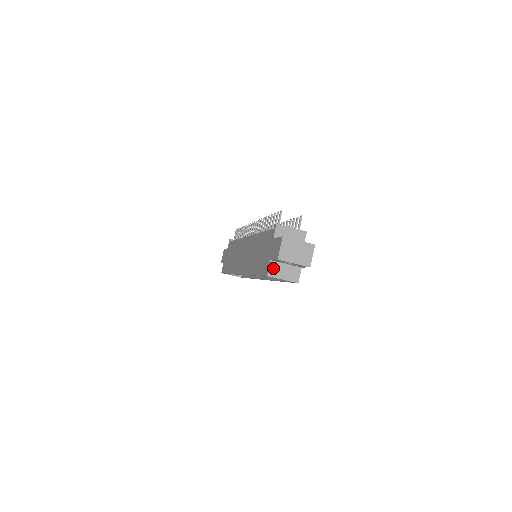
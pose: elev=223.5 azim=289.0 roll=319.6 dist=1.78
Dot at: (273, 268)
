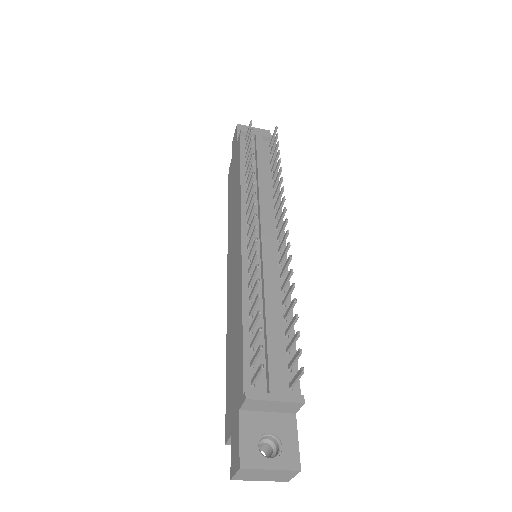
Dot at: occluded
